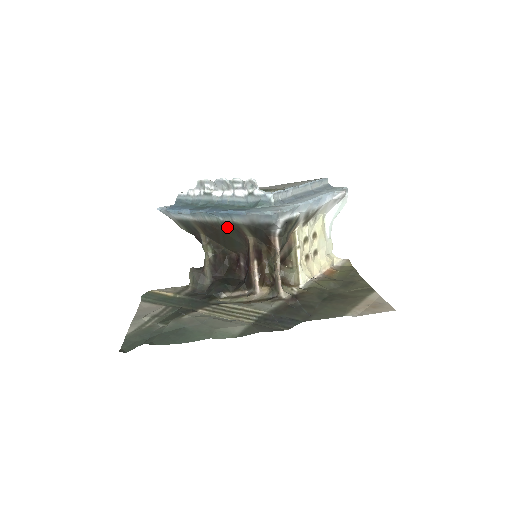
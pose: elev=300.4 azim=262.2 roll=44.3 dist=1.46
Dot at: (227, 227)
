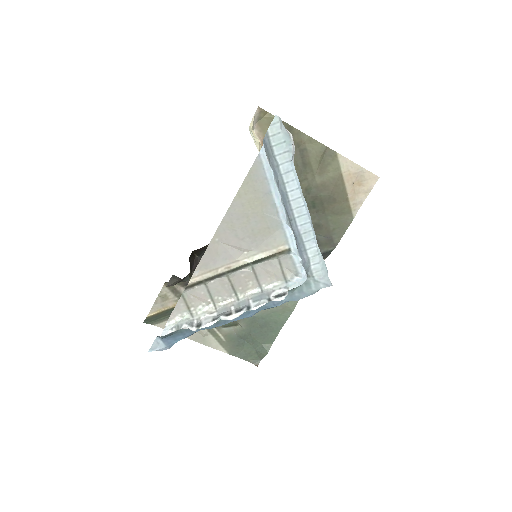
Dot at: occluded
